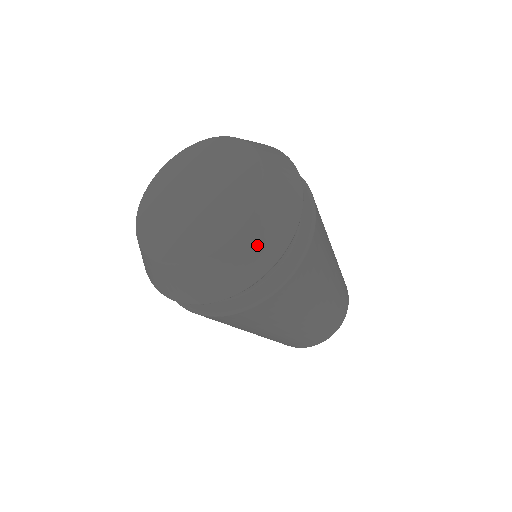
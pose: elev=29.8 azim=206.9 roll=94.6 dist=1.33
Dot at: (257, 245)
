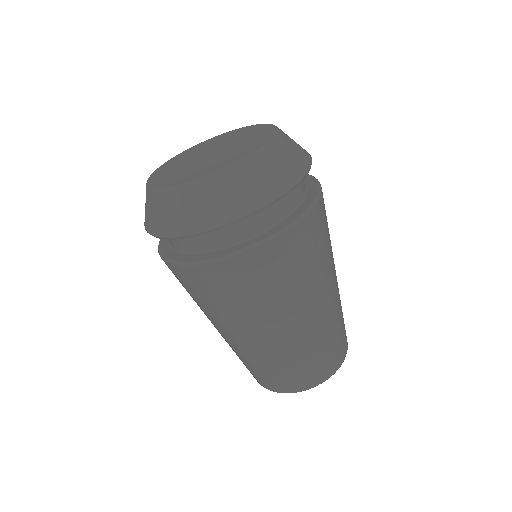
Dot at: (235, 190)
